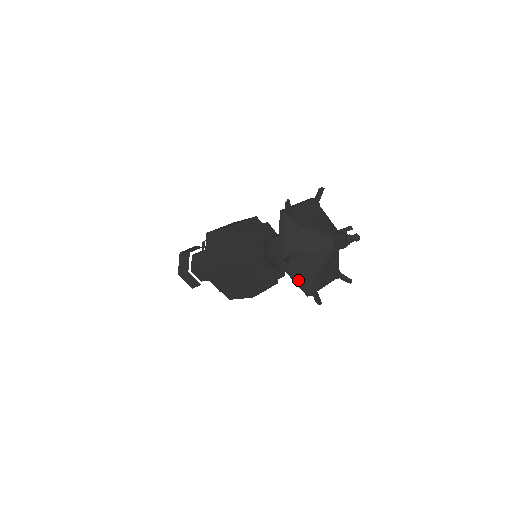
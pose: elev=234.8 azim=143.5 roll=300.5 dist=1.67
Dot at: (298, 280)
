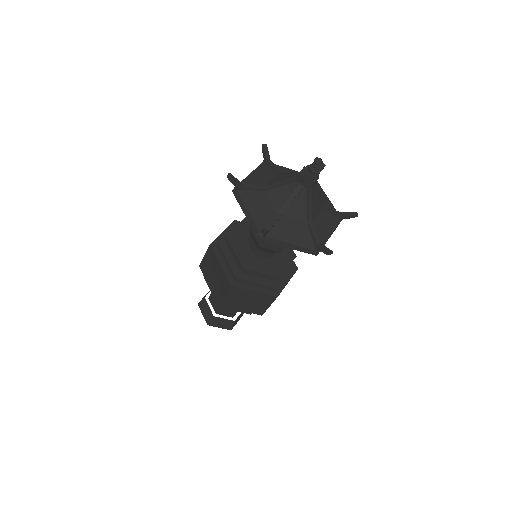
Dot at: (293, 244)
